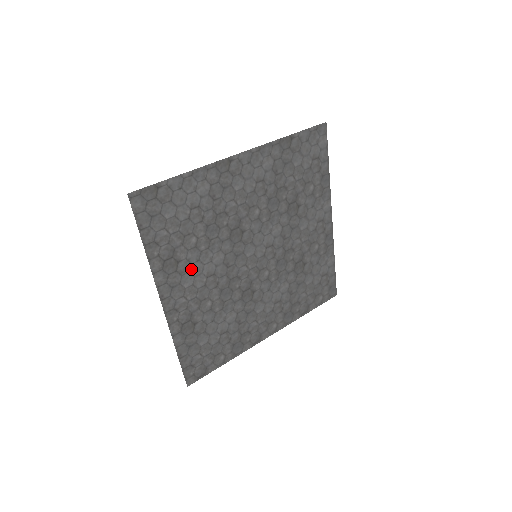
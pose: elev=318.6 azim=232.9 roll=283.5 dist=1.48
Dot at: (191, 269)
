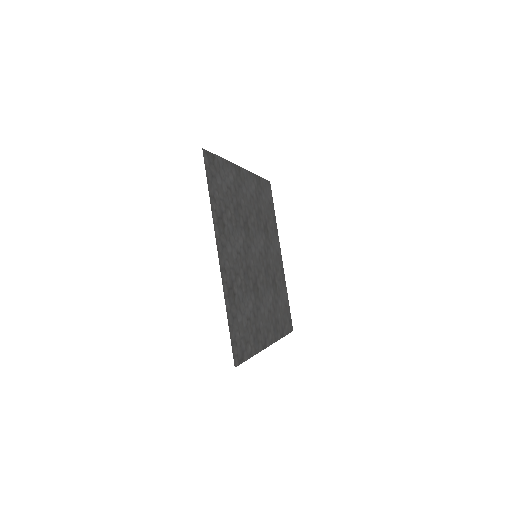
Dot at: (230, 238)
